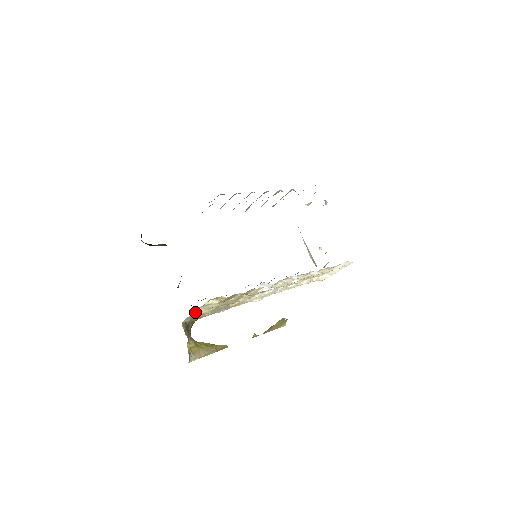
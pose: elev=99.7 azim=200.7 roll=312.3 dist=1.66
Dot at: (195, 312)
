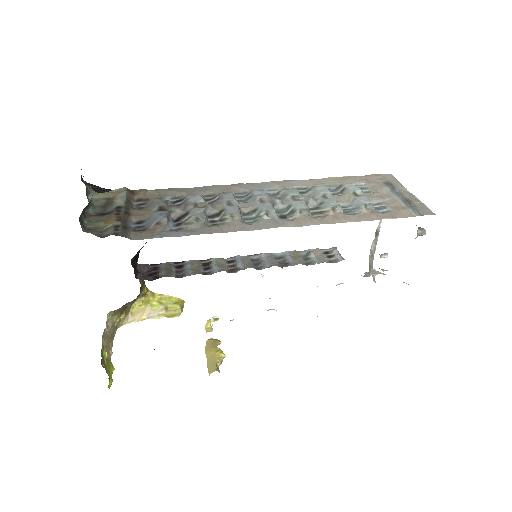
Dot at: occluded
